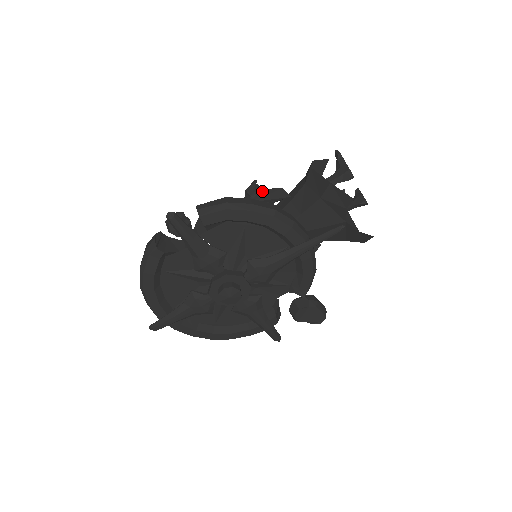
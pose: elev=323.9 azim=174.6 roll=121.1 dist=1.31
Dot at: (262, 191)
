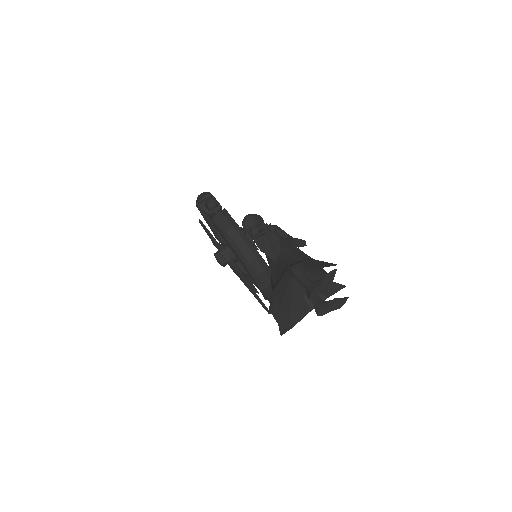
Dot at: (276, 236)
